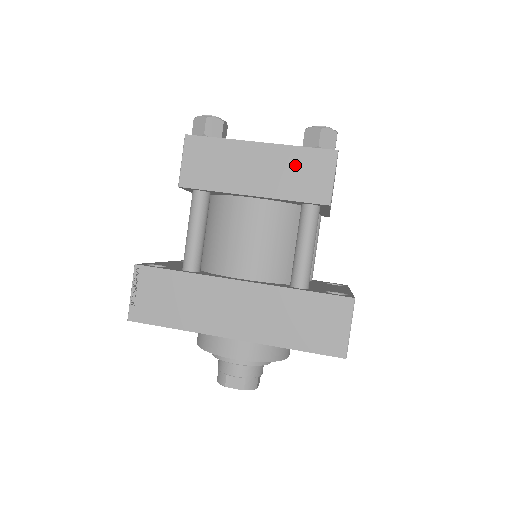
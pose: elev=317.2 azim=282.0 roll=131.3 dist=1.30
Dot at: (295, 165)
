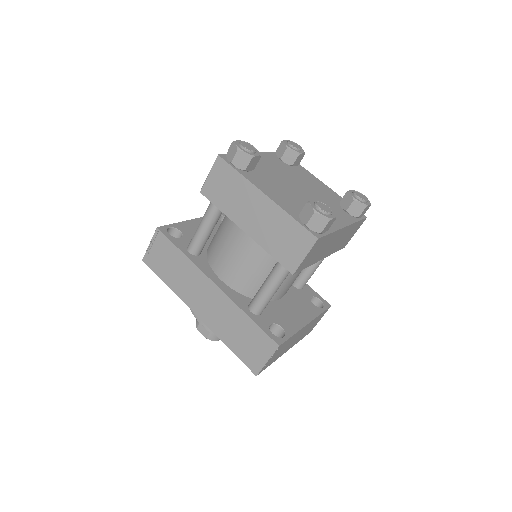
Dot at: (282, 229)
